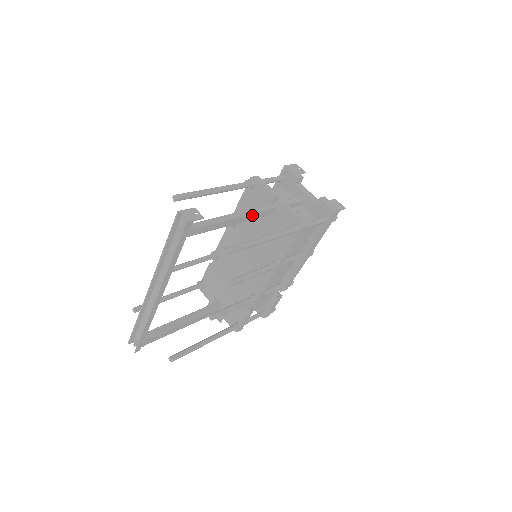
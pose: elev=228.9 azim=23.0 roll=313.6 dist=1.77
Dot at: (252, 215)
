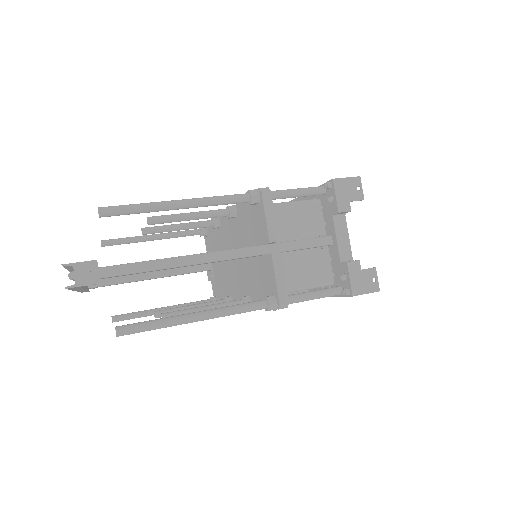
Dot at: (217, 261)
